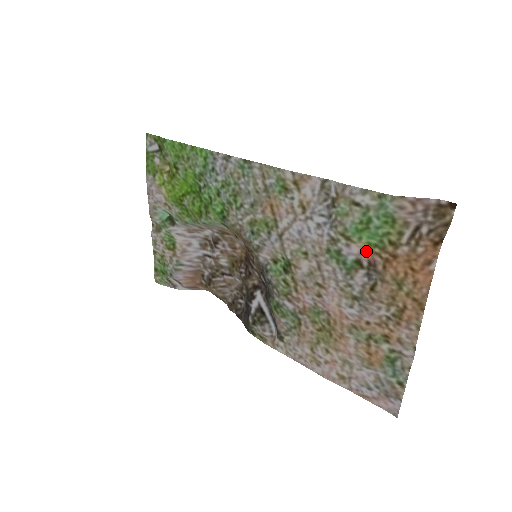
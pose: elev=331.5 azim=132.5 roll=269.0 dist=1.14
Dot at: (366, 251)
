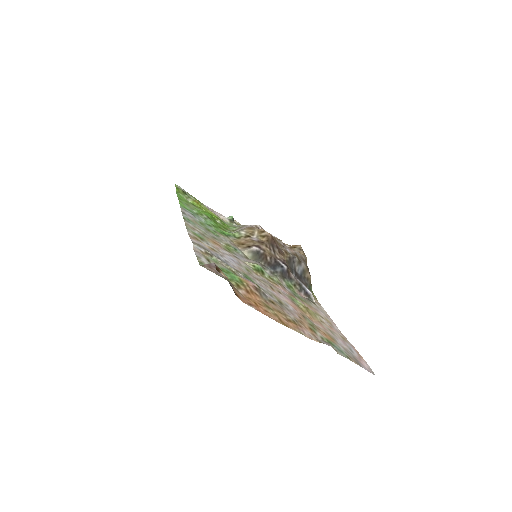
Dot at: (246, 281)
